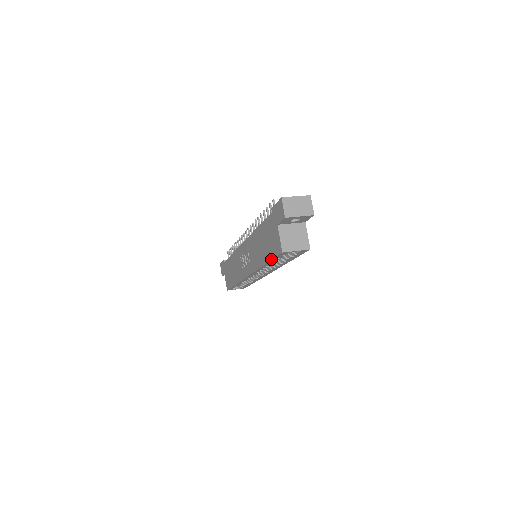
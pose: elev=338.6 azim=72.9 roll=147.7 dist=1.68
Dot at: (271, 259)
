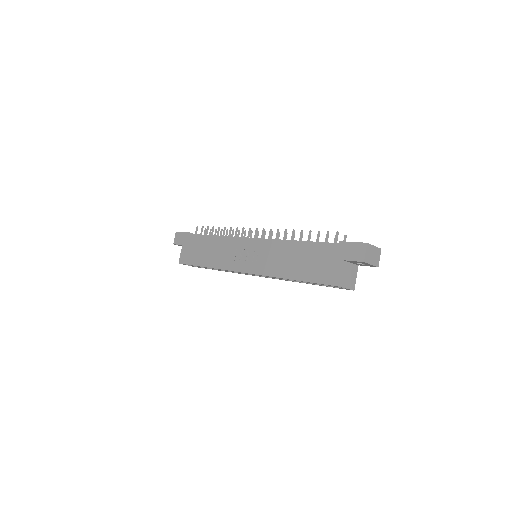
Dot at: (311, 282)
